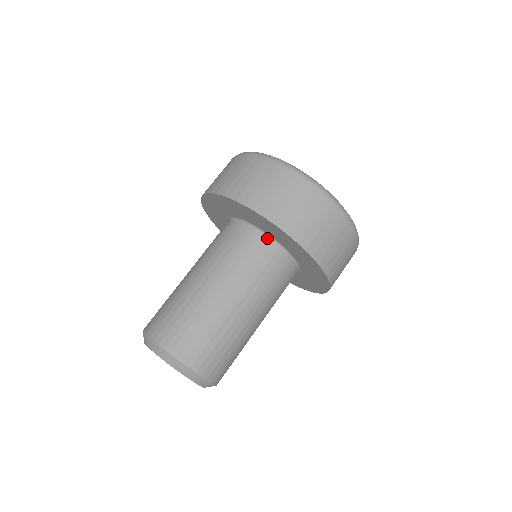
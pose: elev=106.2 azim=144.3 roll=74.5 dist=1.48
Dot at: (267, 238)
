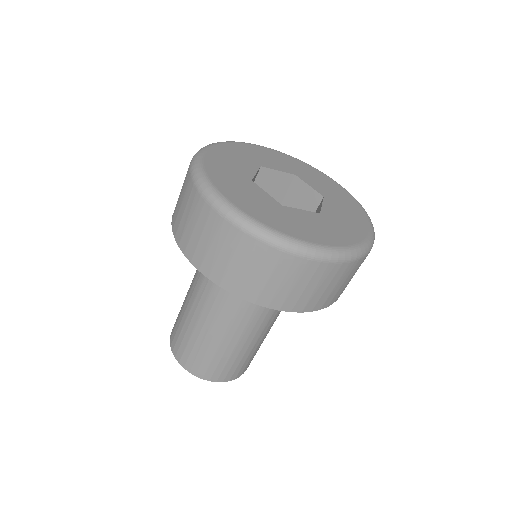
Dot at: occluded
